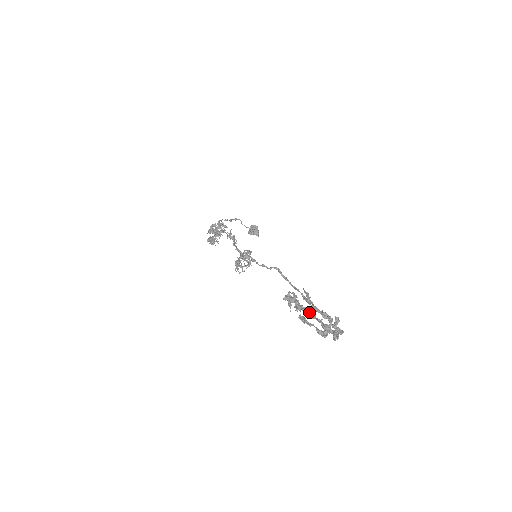
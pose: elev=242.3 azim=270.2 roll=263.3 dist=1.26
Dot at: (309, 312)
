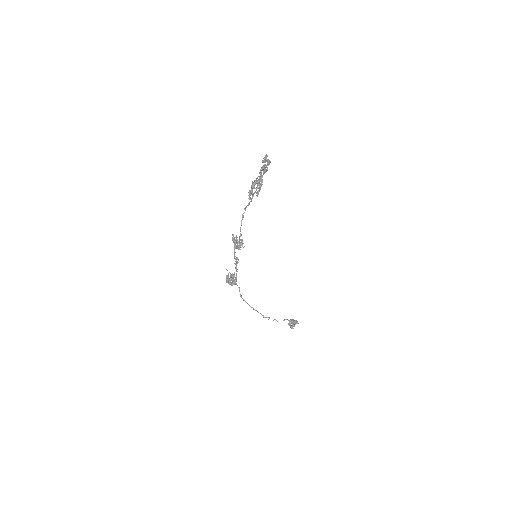
Dot at: (257, 181)
